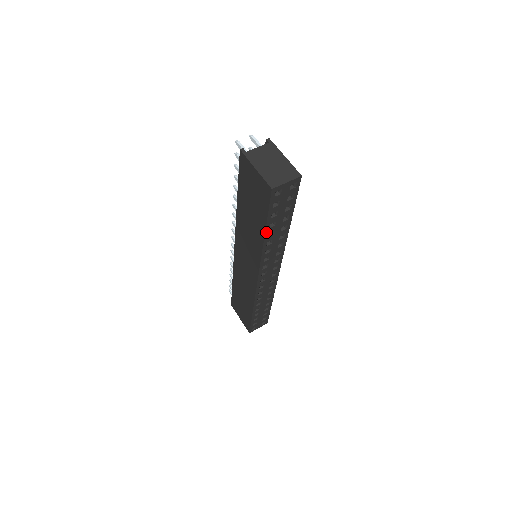
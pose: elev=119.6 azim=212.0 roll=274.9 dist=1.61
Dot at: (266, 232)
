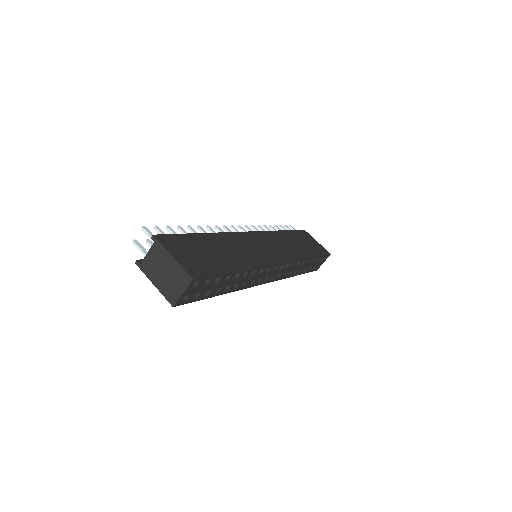
Dot at: (219, 294)
